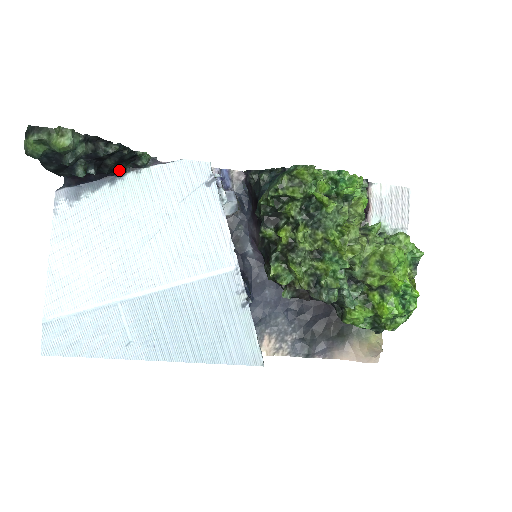
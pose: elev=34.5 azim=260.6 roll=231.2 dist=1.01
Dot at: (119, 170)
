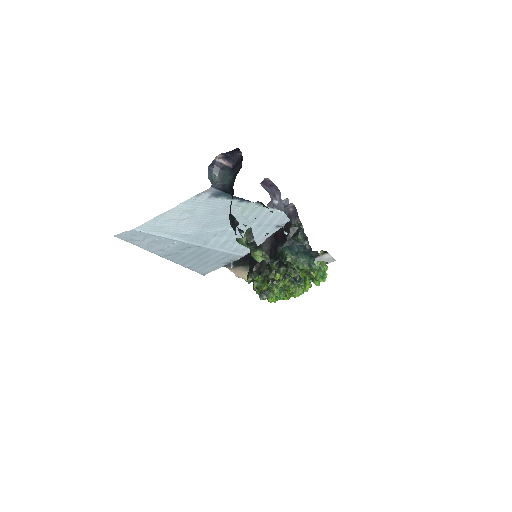
Dot at: occluded
